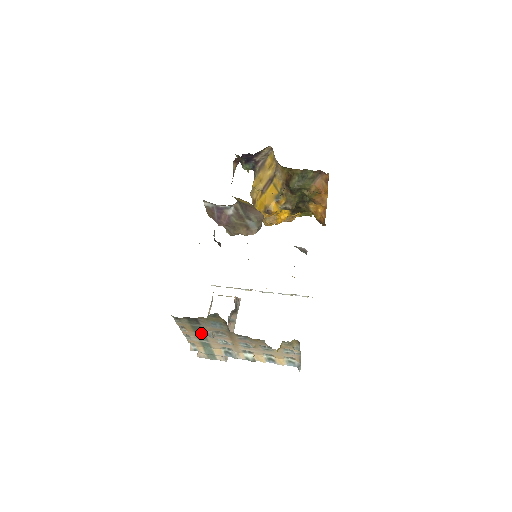
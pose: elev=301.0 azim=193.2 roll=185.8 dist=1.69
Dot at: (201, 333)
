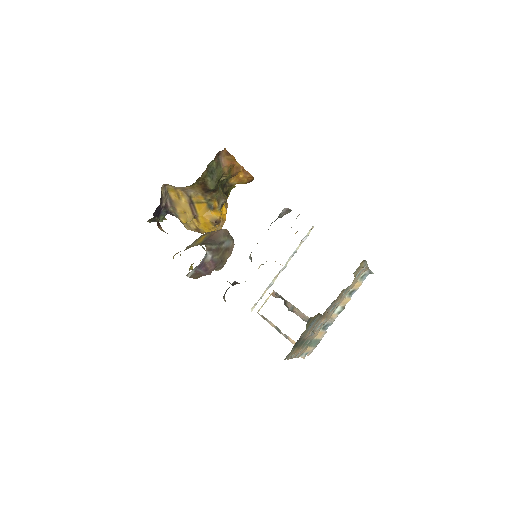
Dot at: (304, 342)
